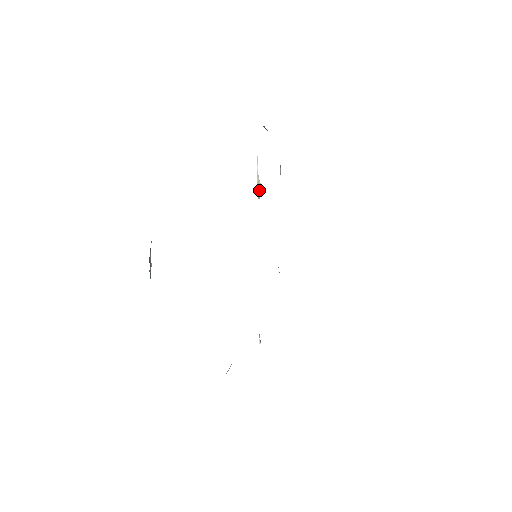
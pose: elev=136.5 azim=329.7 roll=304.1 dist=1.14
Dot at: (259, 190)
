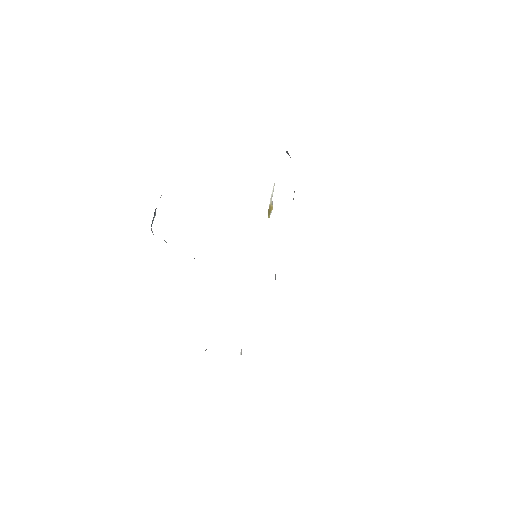
Dot at: (270, 210)
